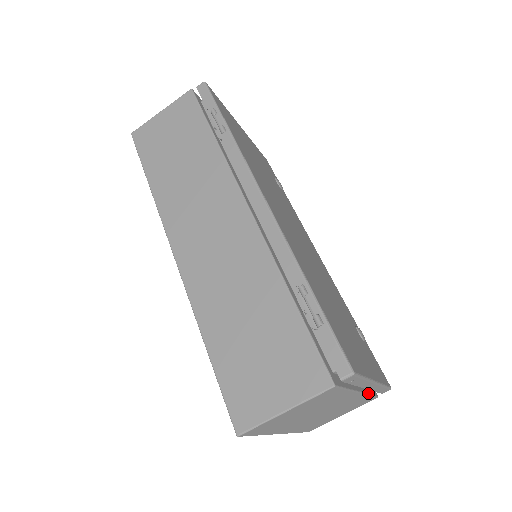
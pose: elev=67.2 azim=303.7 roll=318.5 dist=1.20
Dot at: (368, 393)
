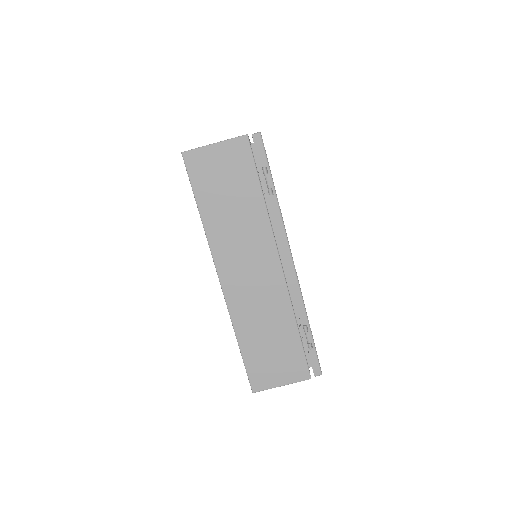
Dot at: occluded
